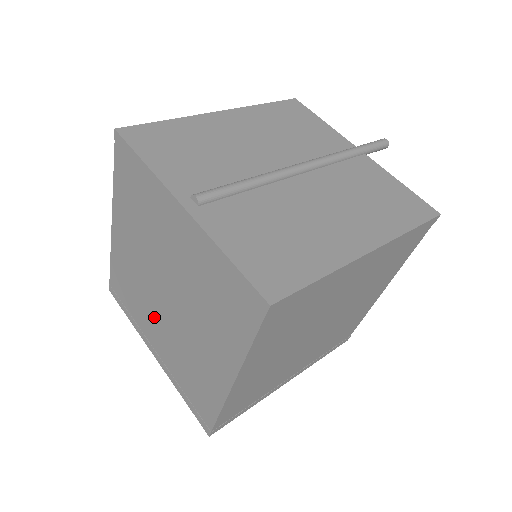
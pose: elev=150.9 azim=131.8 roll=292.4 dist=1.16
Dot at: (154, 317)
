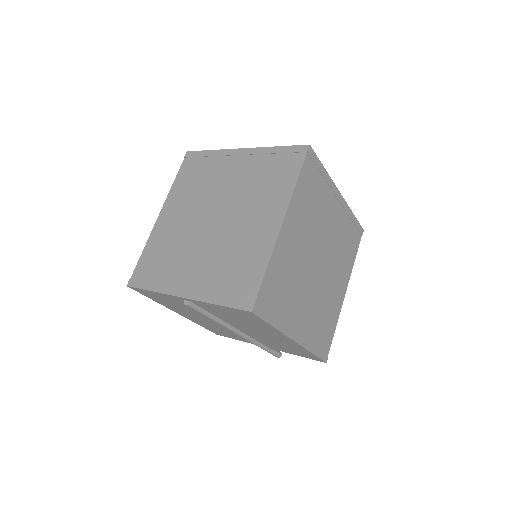
Dot at: (193, 252)
